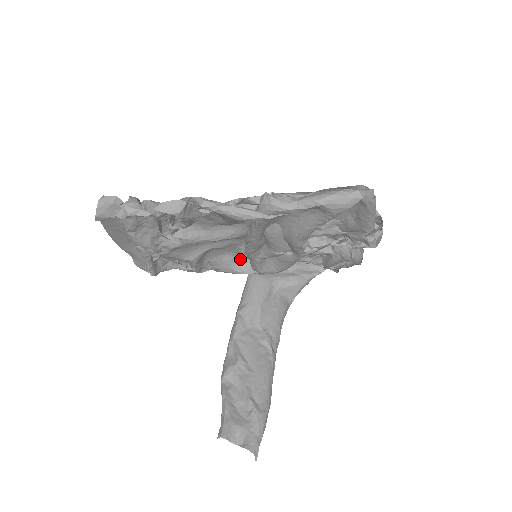
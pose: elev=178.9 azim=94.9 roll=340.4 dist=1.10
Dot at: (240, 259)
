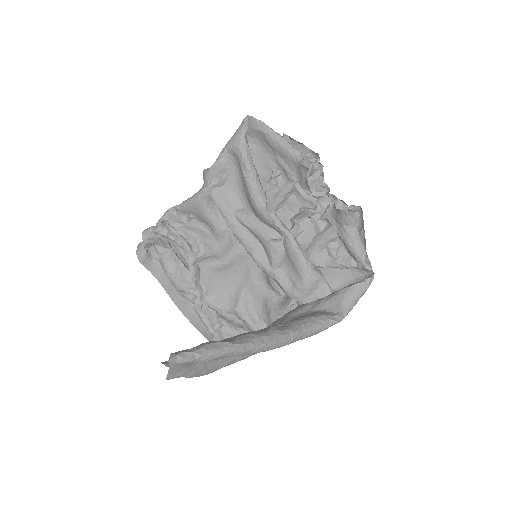
Dot at: (281, 298)
